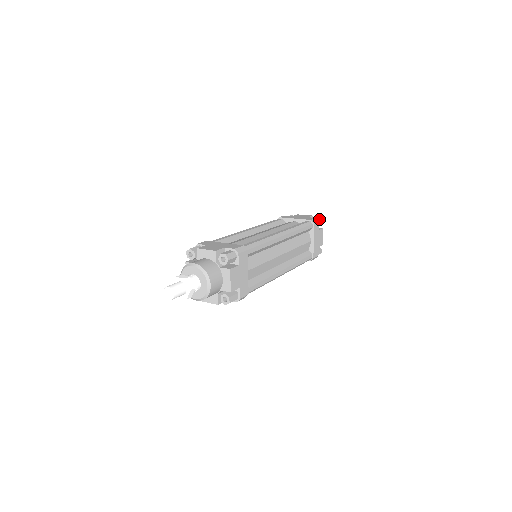
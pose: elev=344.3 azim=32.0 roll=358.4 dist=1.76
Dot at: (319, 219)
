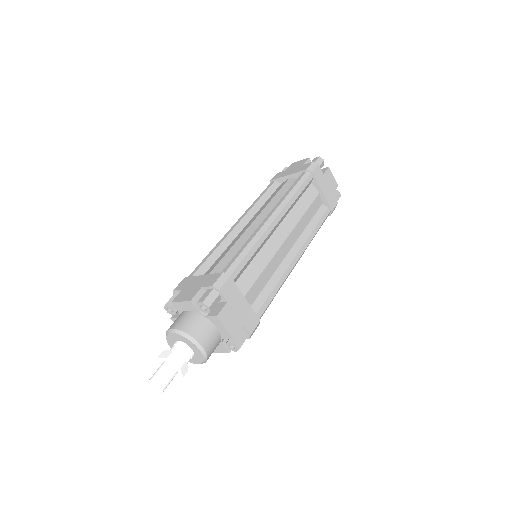
Dot at: (318, 159)
